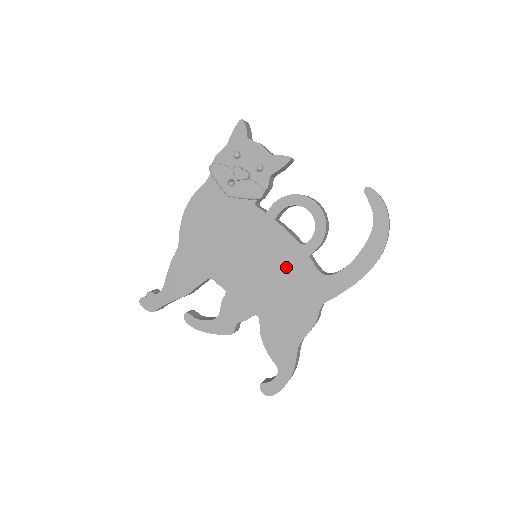
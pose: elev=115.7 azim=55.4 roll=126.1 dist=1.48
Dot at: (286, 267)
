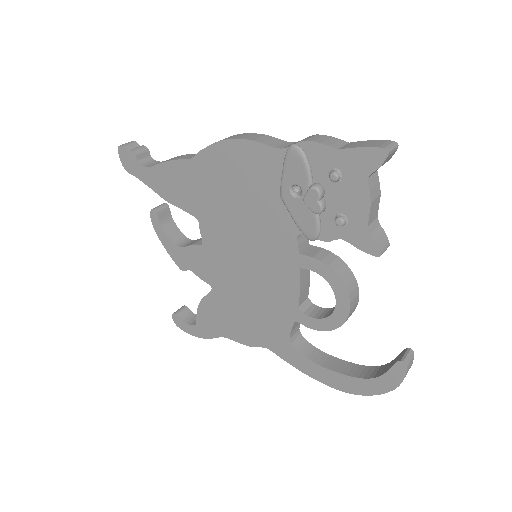
Dot at: (268, 301)
